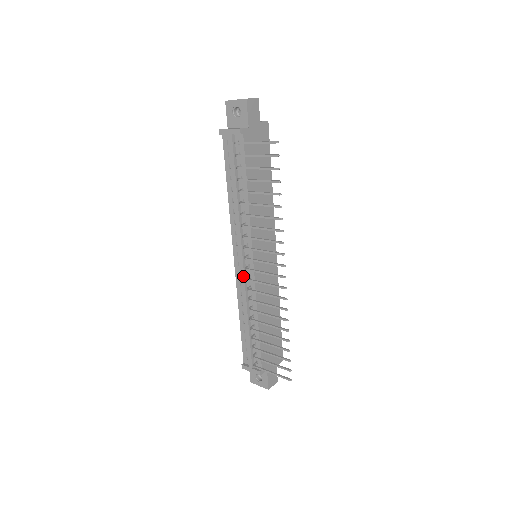
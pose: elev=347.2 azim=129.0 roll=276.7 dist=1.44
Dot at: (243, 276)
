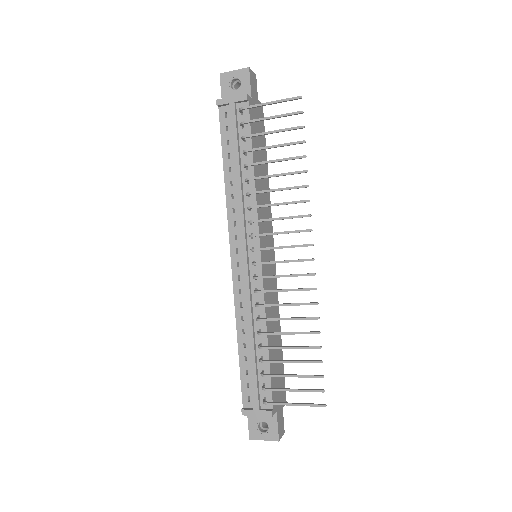
Dot at: (247, 277)
